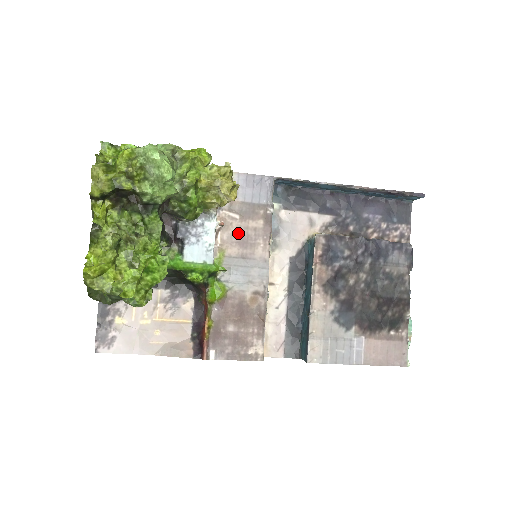
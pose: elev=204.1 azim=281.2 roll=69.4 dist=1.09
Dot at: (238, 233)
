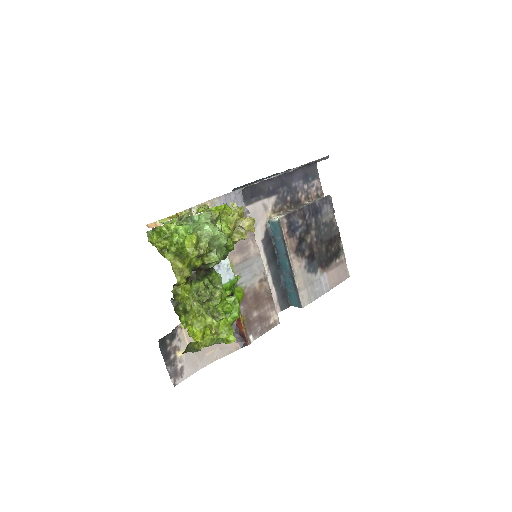
Dot at: (235, 244)
